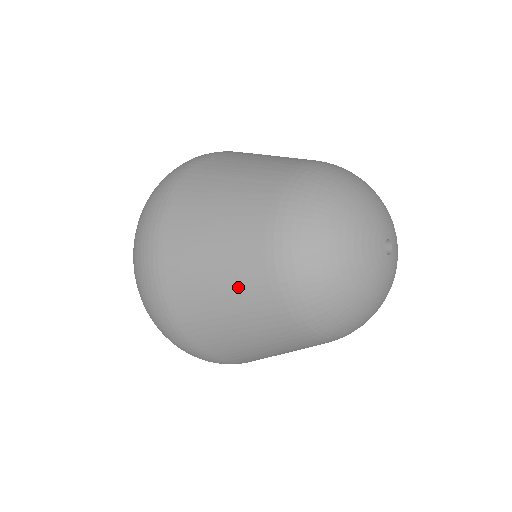
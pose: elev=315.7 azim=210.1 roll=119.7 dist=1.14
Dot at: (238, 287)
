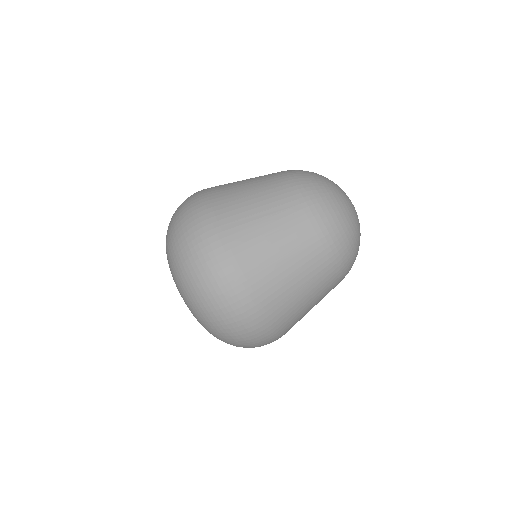
Dot at: (313, 277)
